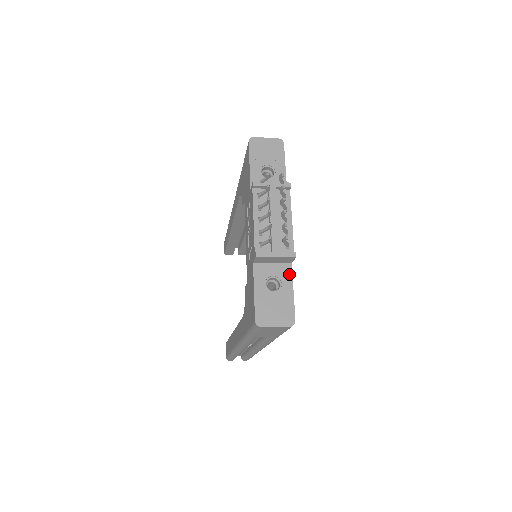
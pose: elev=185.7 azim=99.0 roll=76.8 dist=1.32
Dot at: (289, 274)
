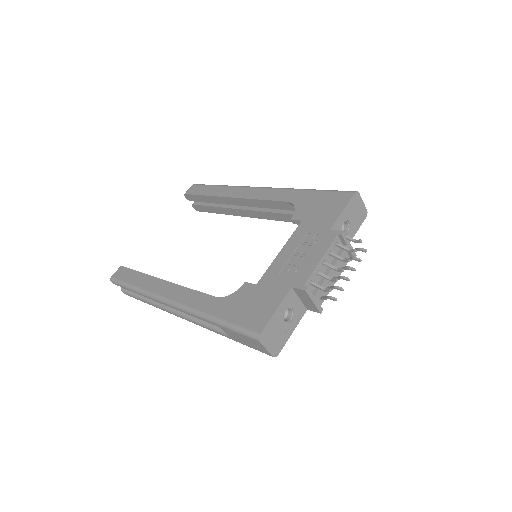
Dot at: (301, 316)
